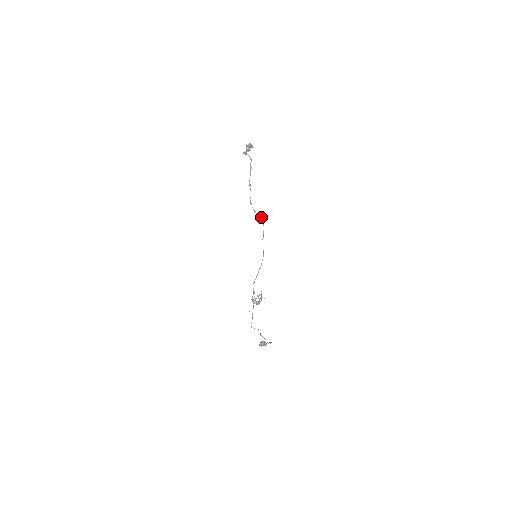
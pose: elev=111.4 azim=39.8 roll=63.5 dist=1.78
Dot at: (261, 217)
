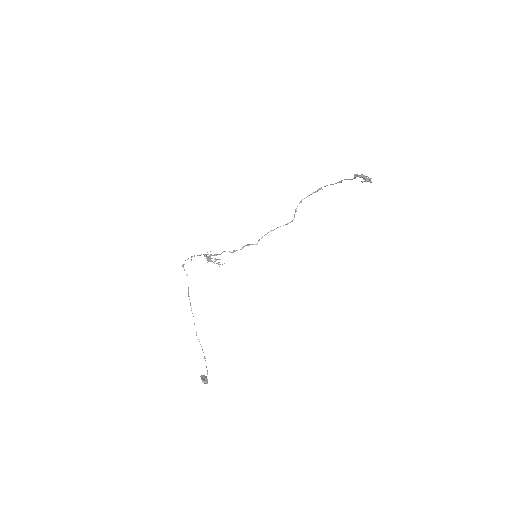
Dot at: occluded
